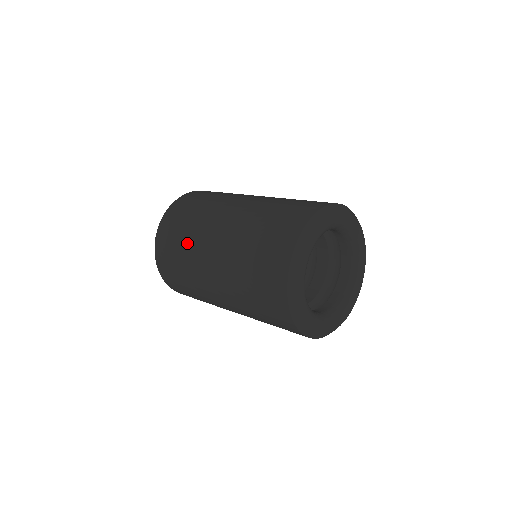
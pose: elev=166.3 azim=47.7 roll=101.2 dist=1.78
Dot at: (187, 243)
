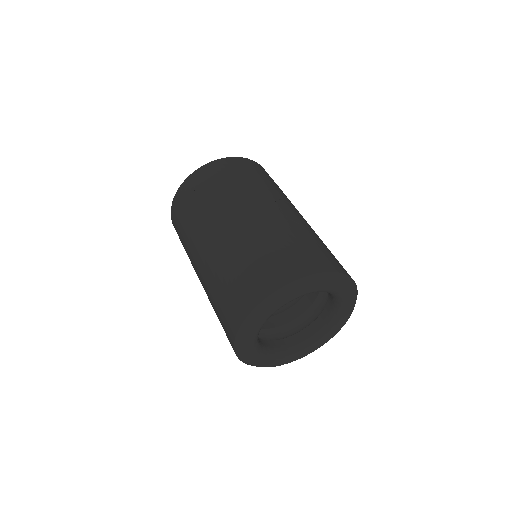
Dot at: occluded
